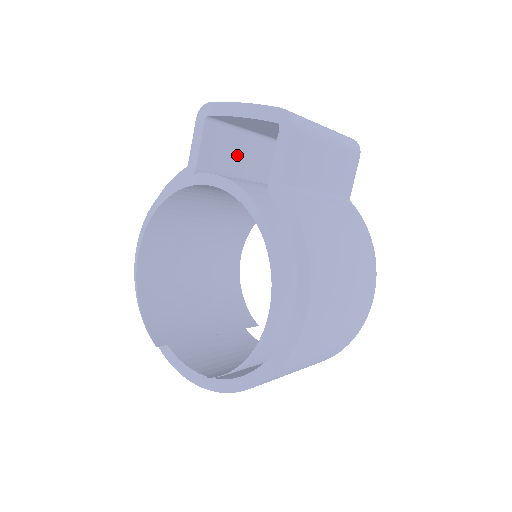
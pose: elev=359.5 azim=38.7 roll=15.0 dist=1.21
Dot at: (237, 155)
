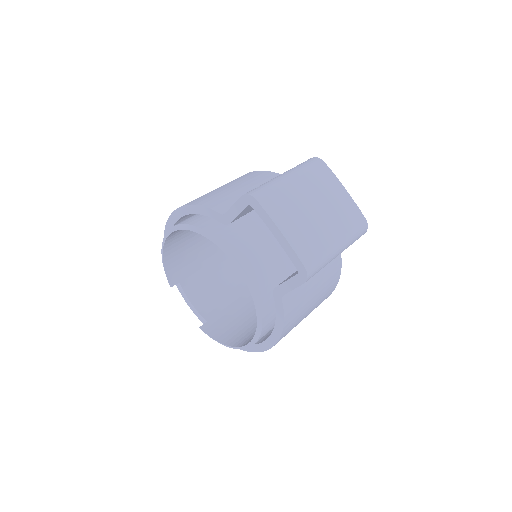
Dot at: occluded
